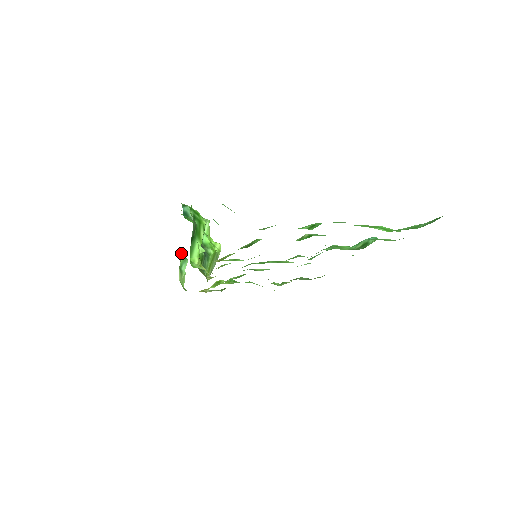
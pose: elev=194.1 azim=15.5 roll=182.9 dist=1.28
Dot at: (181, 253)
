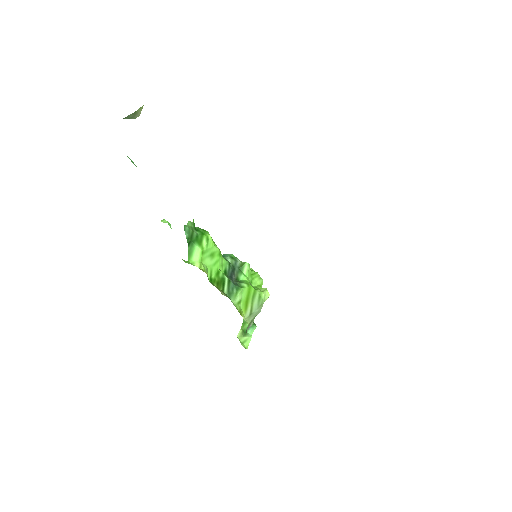
Dot at: occluded
